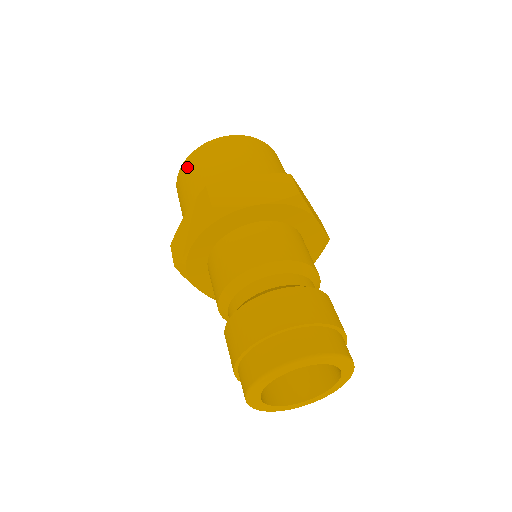
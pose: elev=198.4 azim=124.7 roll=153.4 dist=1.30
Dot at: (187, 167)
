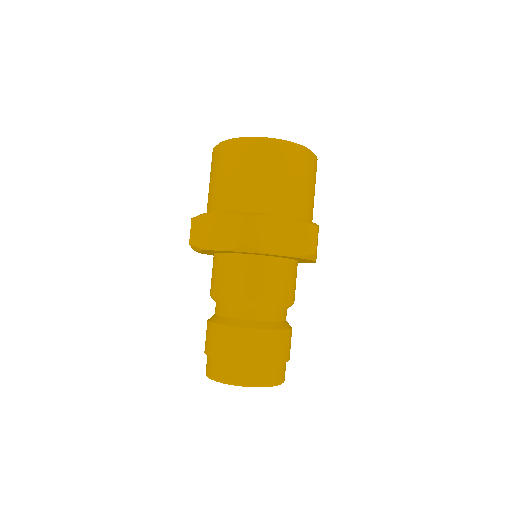
Dot at: (236, 152)
